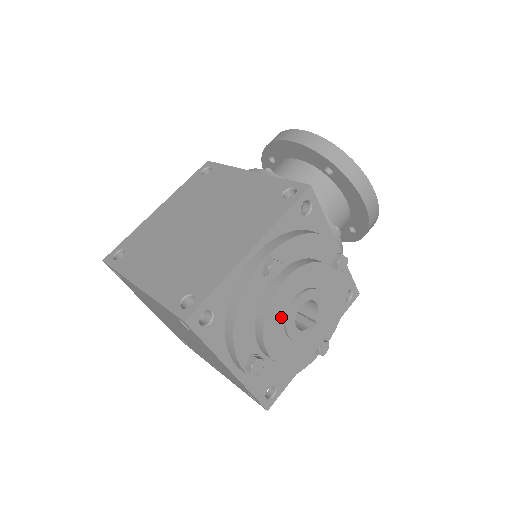
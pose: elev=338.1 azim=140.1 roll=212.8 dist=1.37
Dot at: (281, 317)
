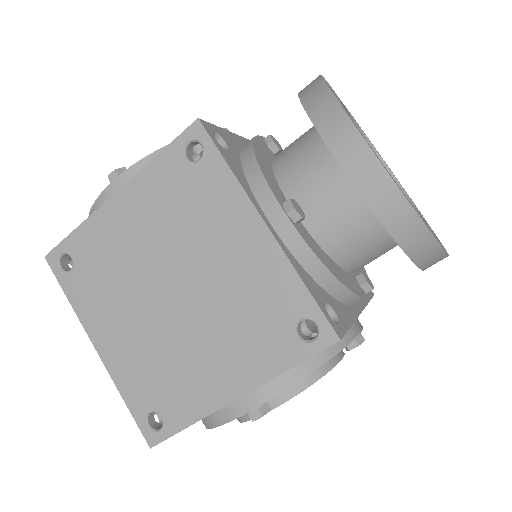
Dot at: occluded
